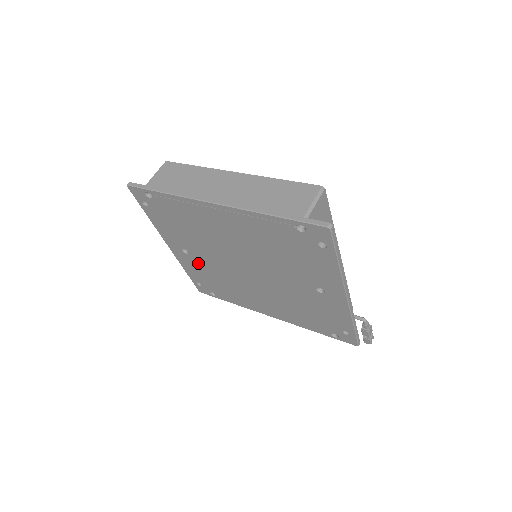
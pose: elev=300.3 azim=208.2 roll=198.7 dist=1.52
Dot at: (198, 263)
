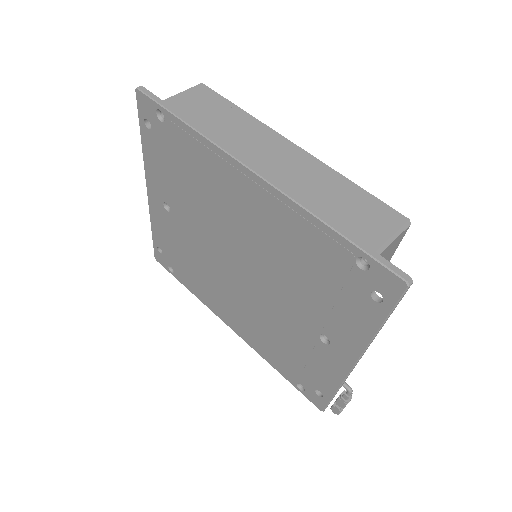
Dot at: (175, 229)
